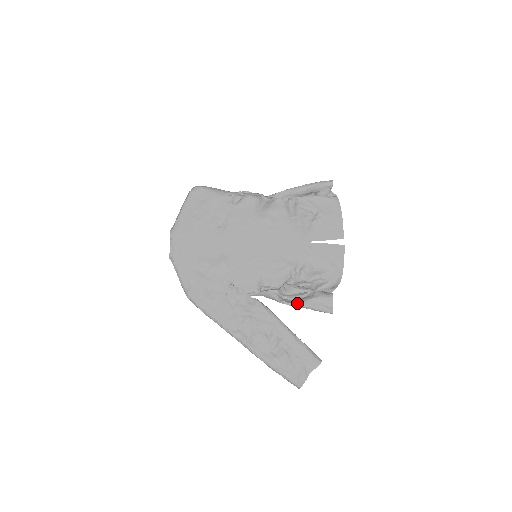
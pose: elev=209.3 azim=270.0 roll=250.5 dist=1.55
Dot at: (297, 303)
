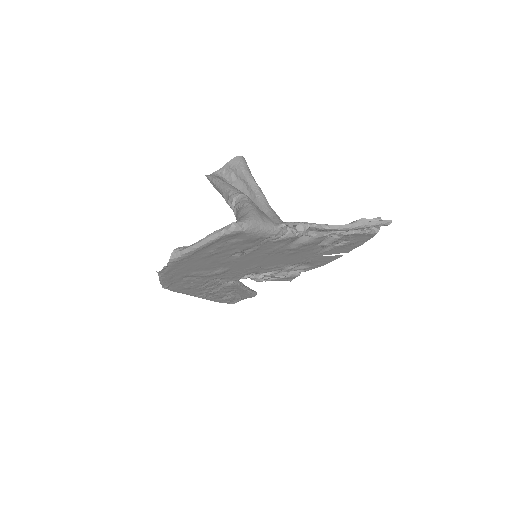
Dot at: occluded
